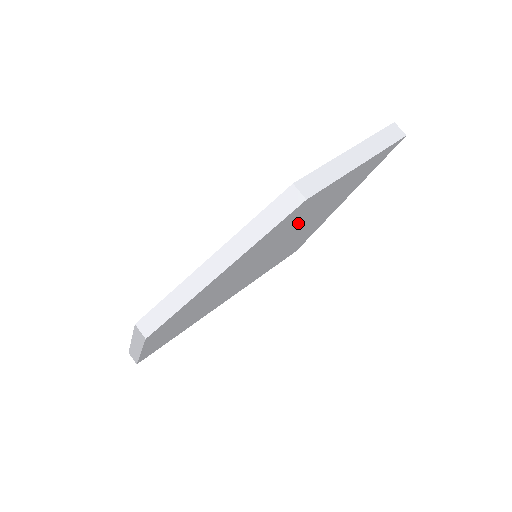
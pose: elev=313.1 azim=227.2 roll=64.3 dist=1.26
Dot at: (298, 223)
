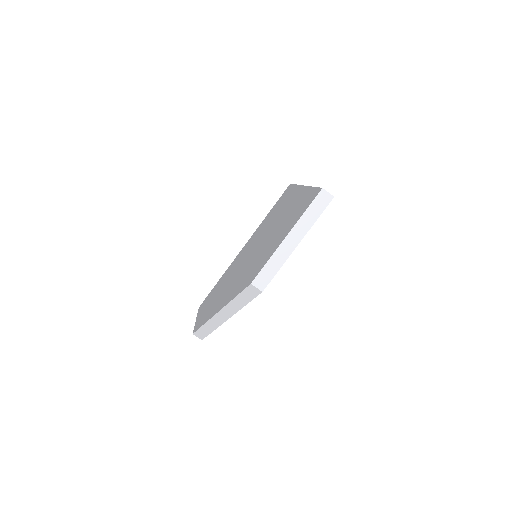
Dot at: occluded
